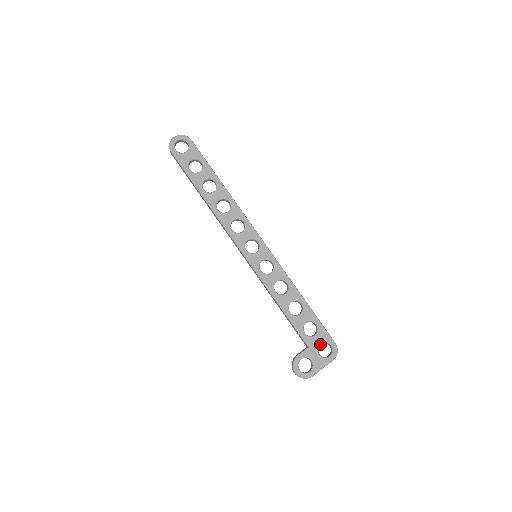
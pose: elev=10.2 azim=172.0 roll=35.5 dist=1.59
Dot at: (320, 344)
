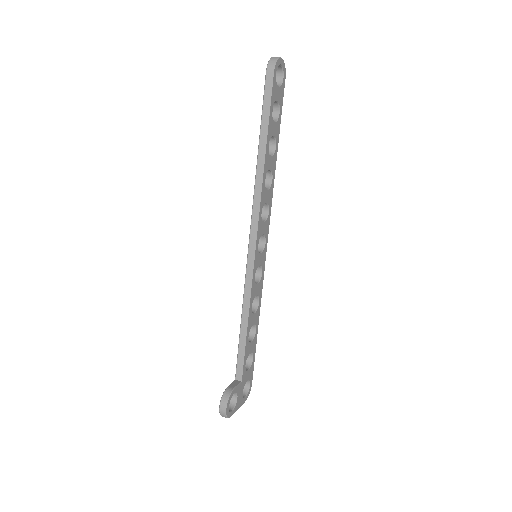
Dot at: occluded
